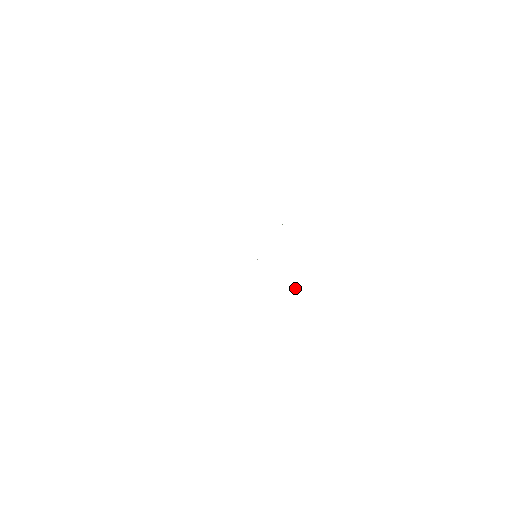
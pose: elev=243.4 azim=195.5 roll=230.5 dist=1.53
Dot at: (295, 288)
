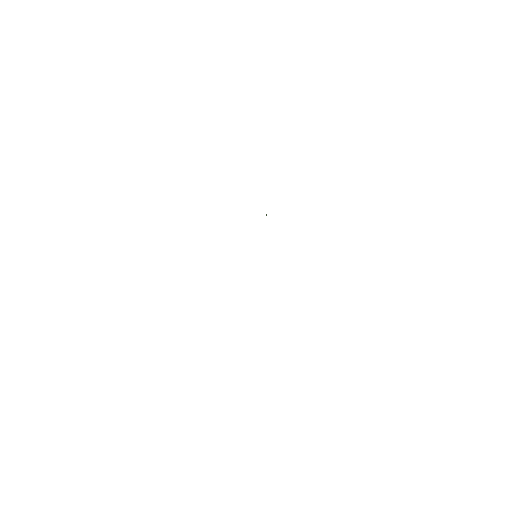
Dot at: occluded
